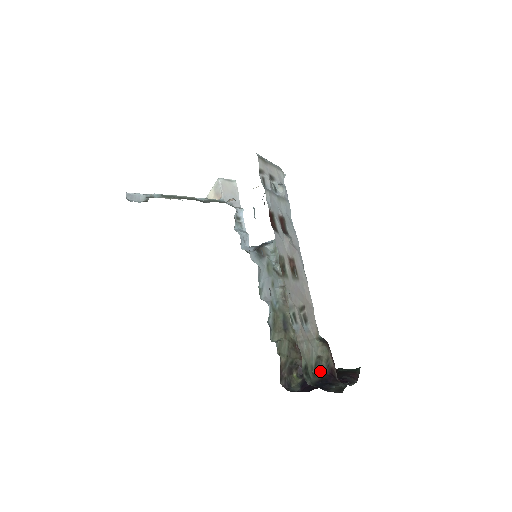
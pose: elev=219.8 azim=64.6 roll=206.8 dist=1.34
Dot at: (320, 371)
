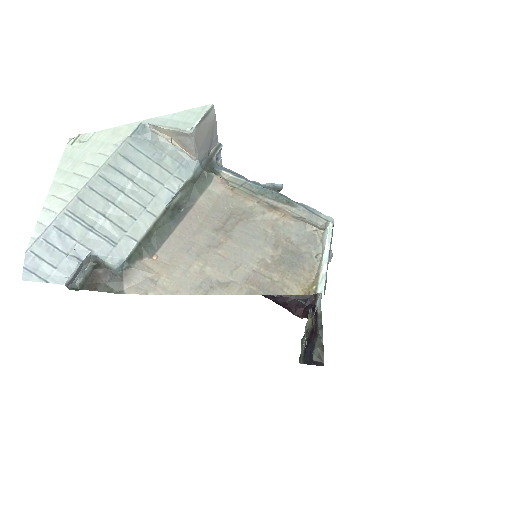
Dot at: (305, 336)
